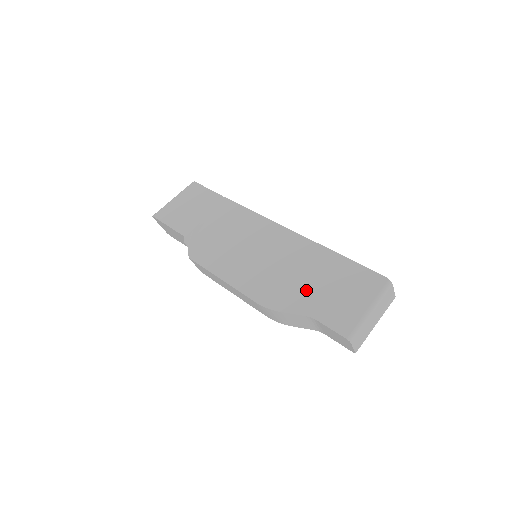
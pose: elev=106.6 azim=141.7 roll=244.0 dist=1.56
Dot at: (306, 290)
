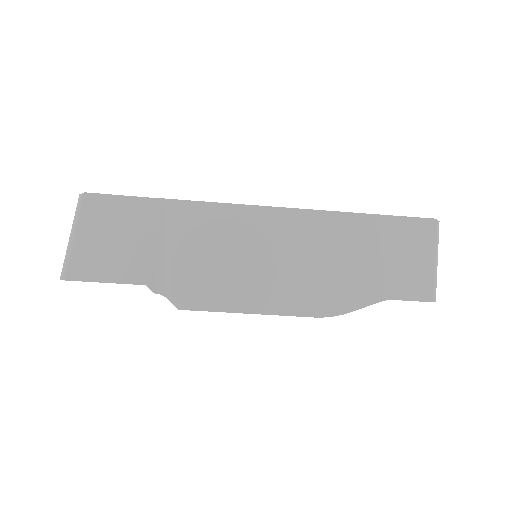
Dot at: (362, 274)
